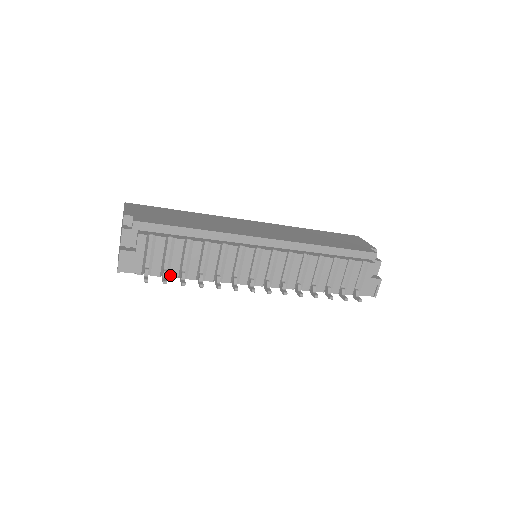
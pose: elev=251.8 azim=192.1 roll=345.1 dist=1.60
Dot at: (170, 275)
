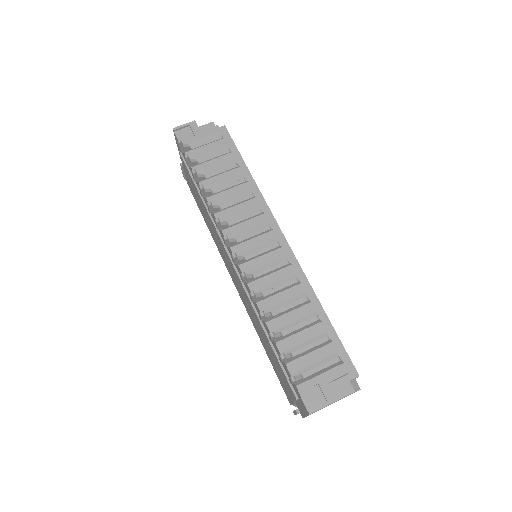
Dot at: (194, 167)
